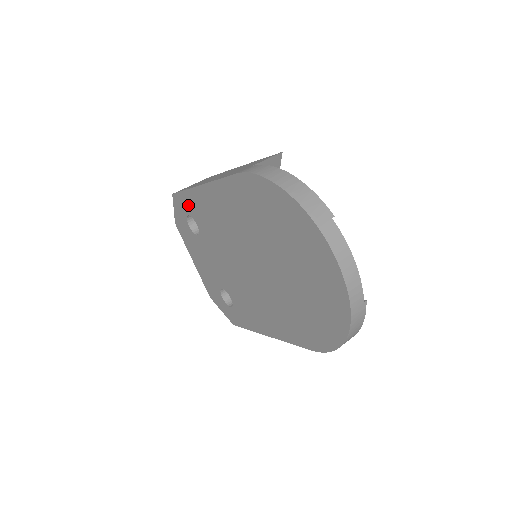
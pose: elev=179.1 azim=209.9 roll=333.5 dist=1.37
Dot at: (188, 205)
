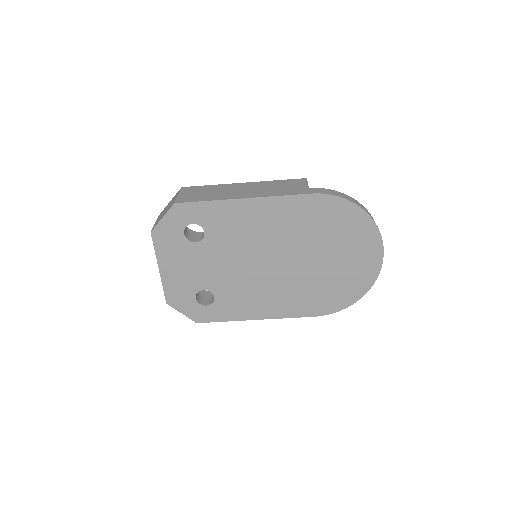
Dot at: (202, 214)
